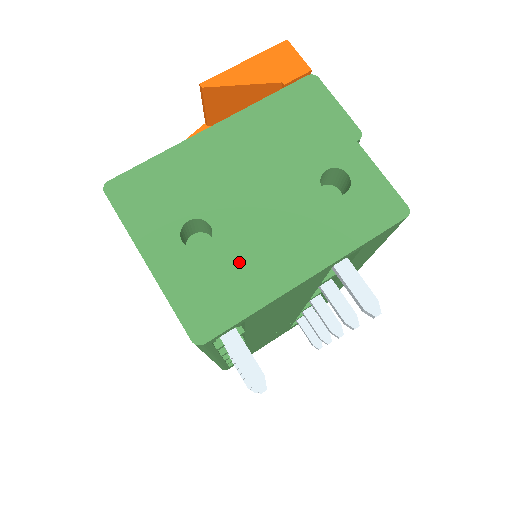
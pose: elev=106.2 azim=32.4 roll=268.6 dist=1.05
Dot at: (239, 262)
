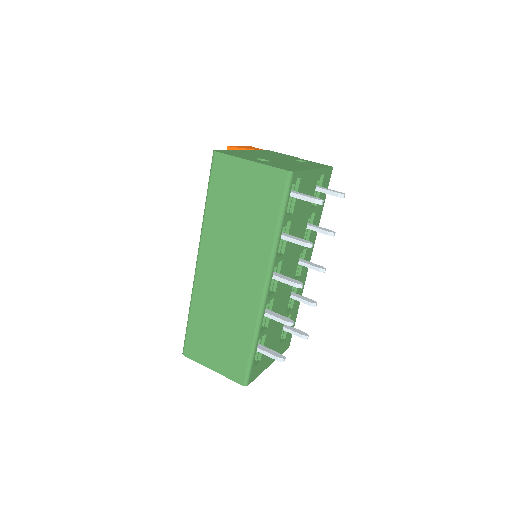
Dot at: (286, 165)
